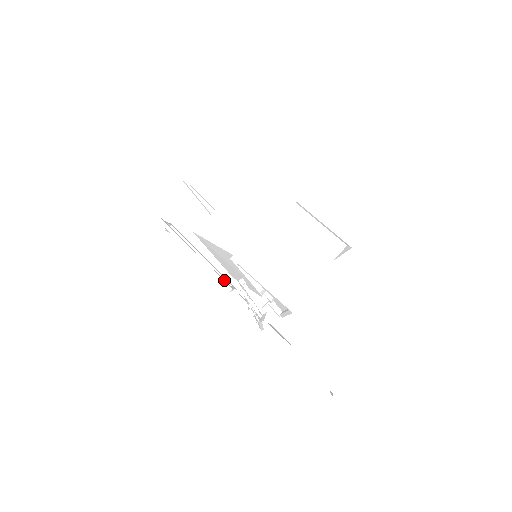
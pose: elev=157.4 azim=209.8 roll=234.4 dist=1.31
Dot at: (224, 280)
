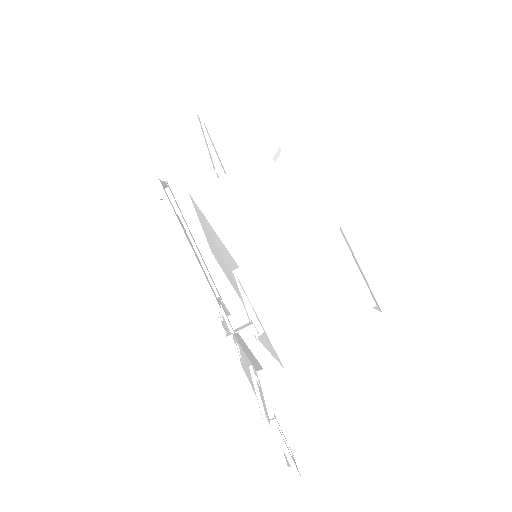
Dot at: occluded
